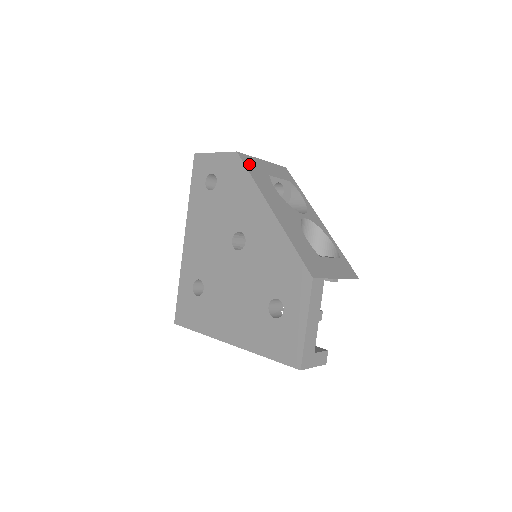
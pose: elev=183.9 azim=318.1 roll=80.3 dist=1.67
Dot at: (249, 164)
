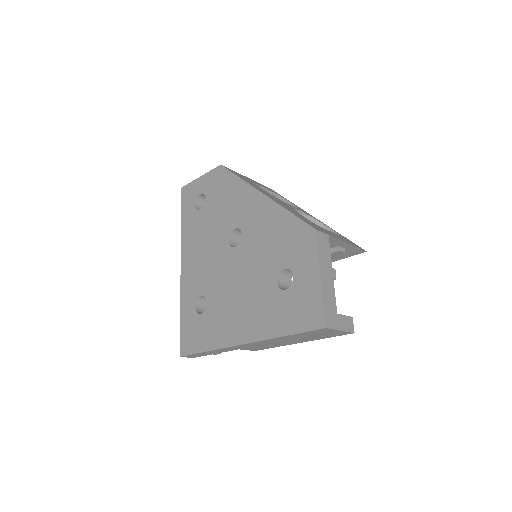
Dot at: (234, 172)
